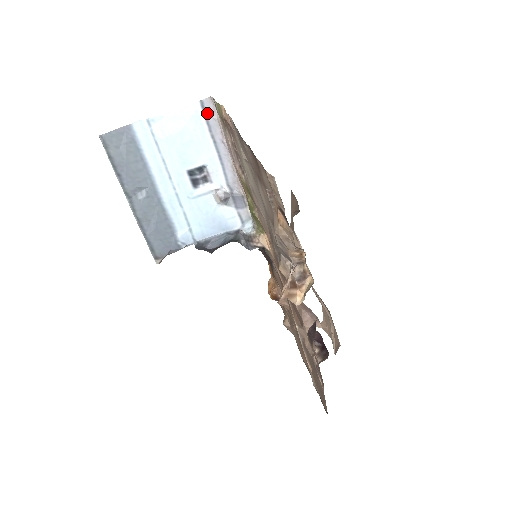
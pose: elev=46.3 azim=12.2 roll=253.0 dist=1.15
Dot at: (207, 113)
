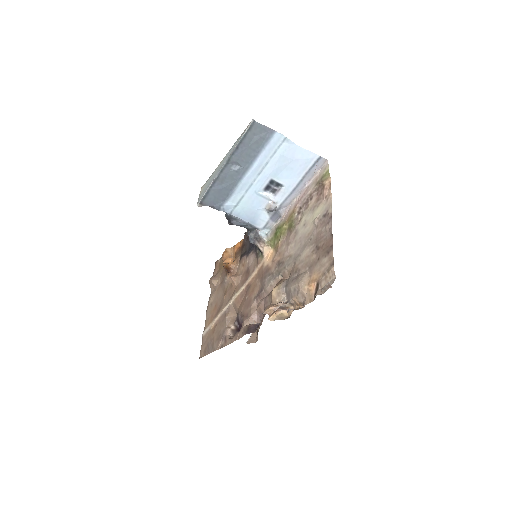
Dot at: (316, 164)
